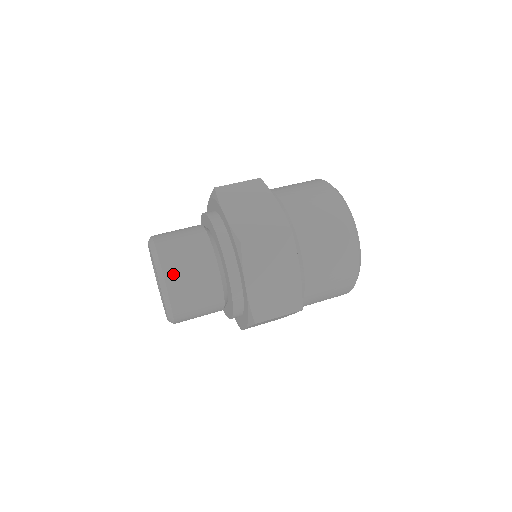
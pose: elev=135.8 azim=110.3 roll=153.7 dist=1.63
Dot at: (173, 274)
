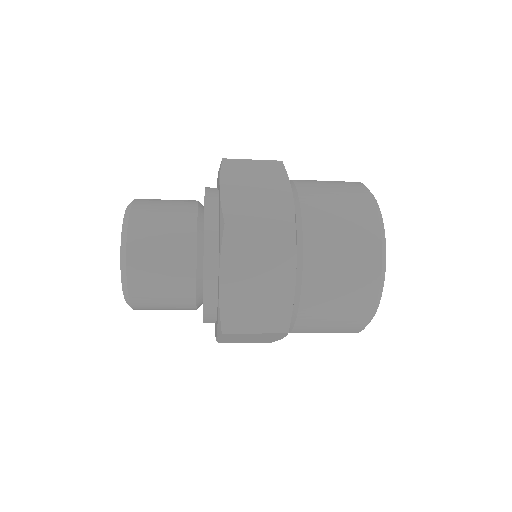
Dot at: (139, 244)
